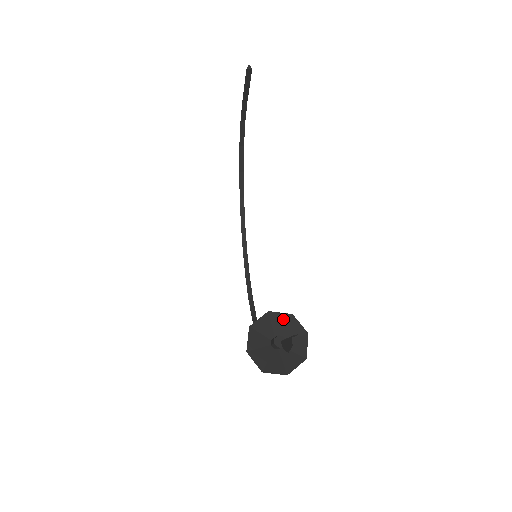
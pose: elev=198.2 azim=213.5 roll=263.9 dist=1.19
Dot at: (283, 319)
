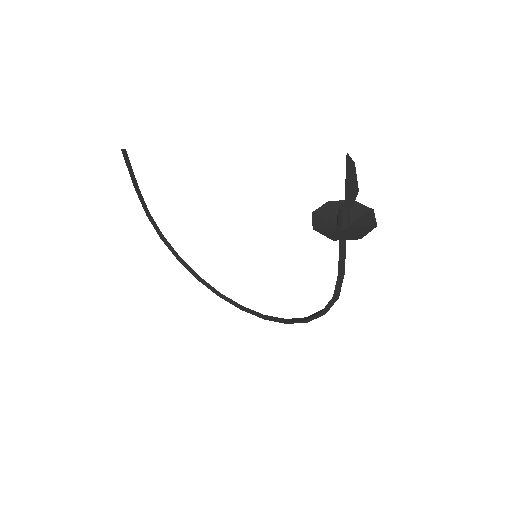
Dot at: (326, 209)
